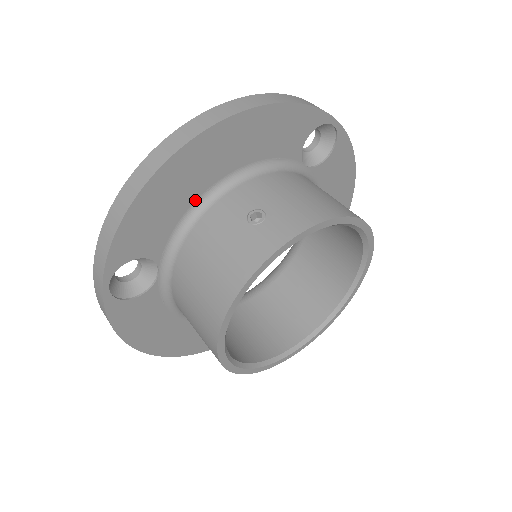
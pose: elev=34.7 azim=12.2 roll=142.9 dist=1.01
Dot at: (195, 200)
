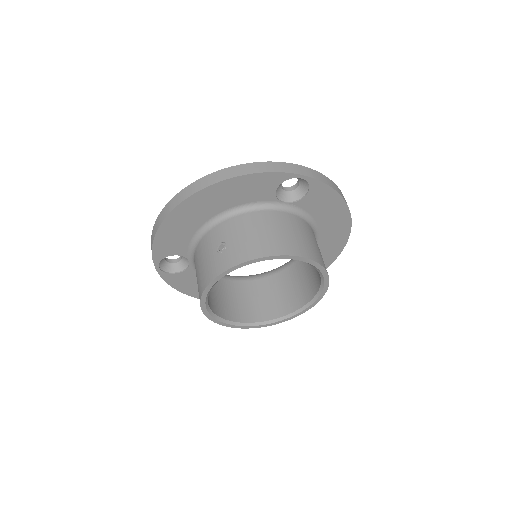
Dot at: (198, 228)
